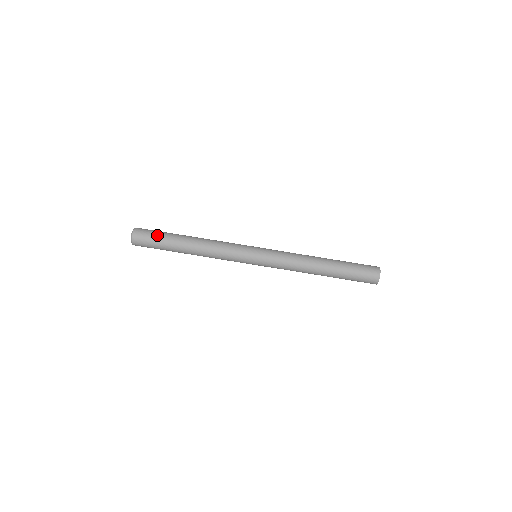
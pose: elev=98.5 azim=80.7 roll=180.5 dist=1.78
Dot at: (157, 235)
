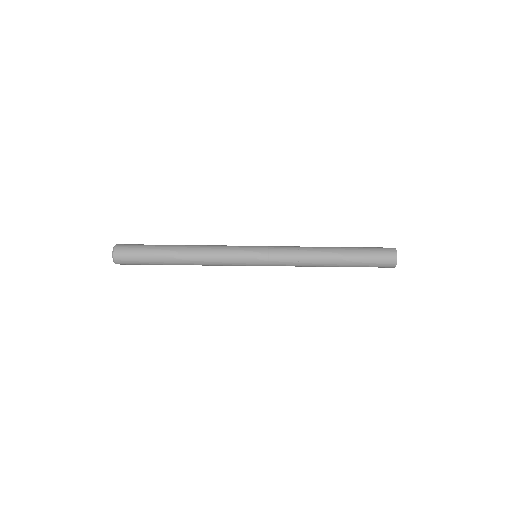
Dot at: (141, 251)
